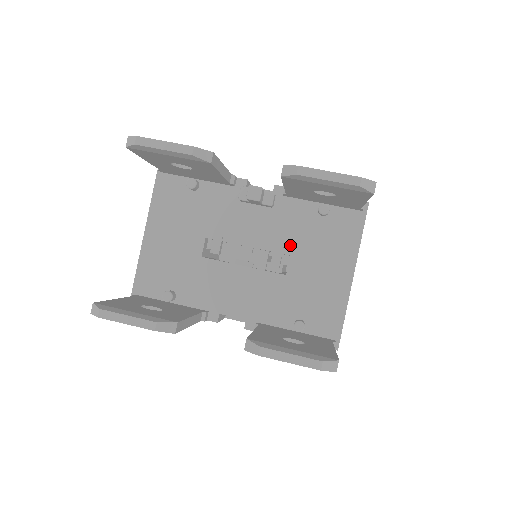
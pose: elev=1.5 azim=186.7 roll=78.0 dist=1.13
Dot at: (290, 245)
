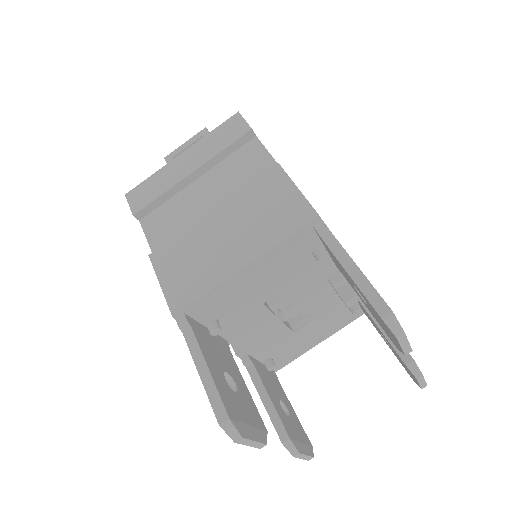
Dot at: (316, 317)
